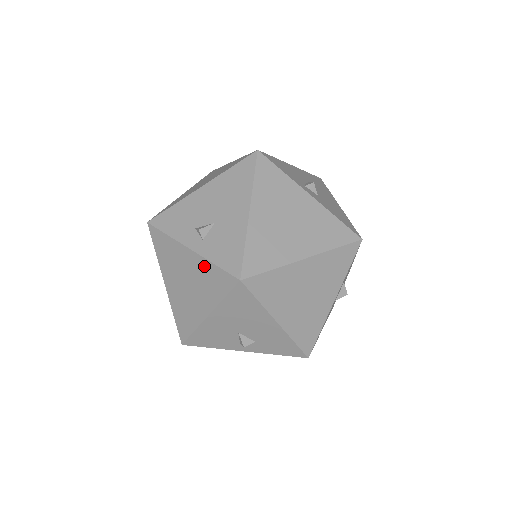
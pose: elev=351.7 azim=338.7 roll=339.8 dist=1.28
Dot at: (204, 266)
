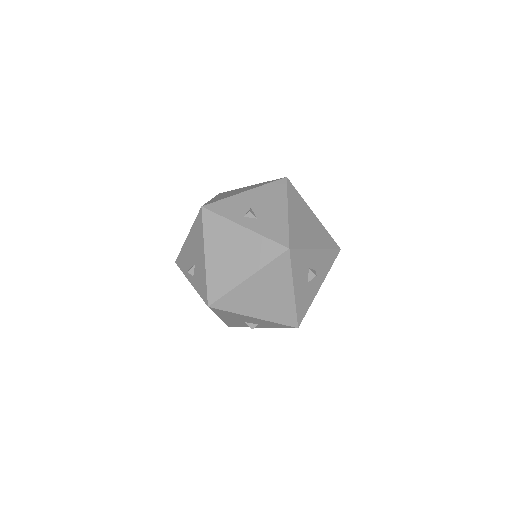
Dot at: occluded
